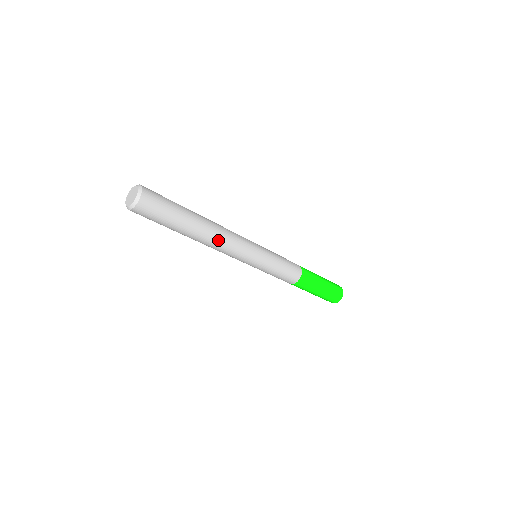
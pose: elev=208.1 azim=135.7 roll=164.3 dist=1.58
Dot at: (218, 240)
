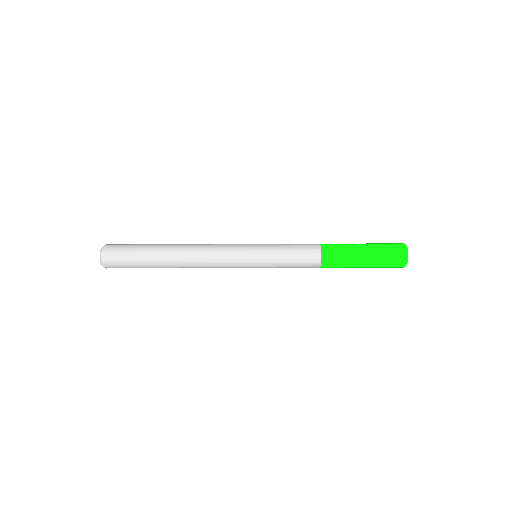
Dot at: (193, 254)
